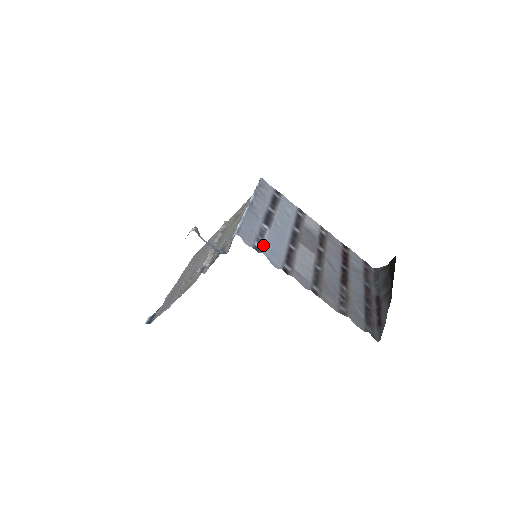
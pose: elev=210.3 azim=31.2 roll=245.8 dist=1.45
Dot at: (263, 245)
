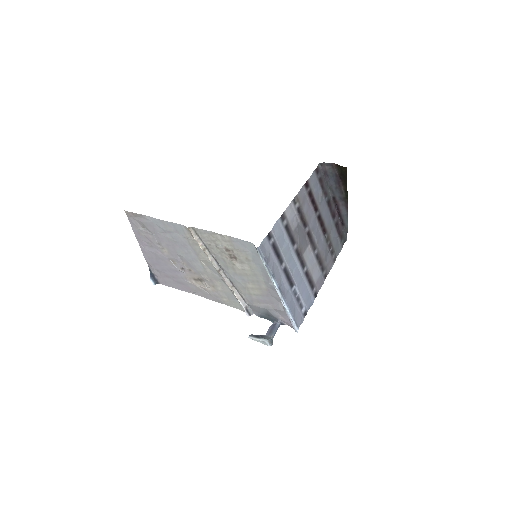
Dot at: (304, 305)
